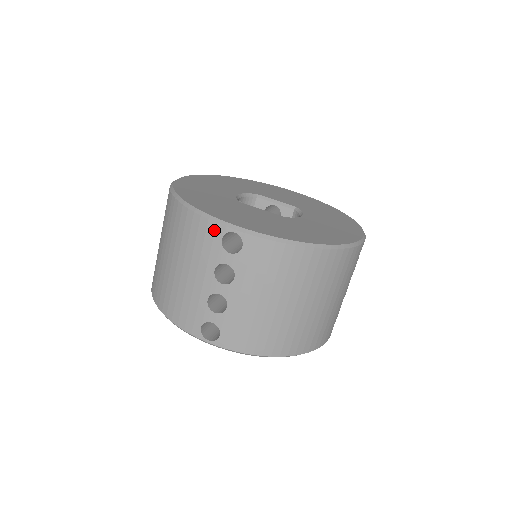
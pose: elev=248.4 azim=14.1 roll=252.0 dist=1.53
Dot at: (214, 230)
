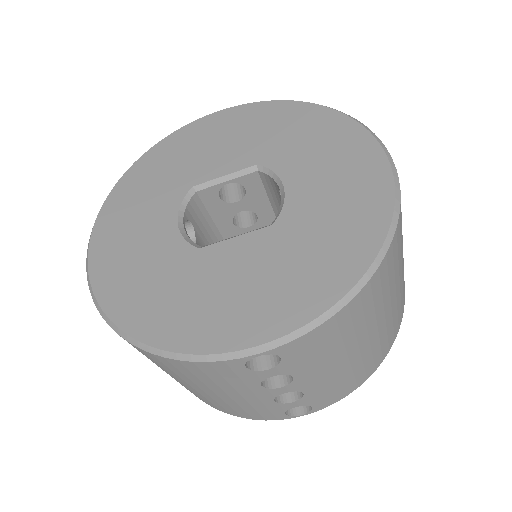
Dot at: (226, 366)
